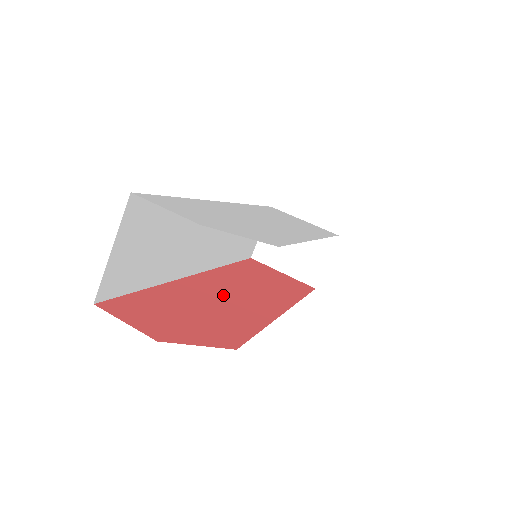
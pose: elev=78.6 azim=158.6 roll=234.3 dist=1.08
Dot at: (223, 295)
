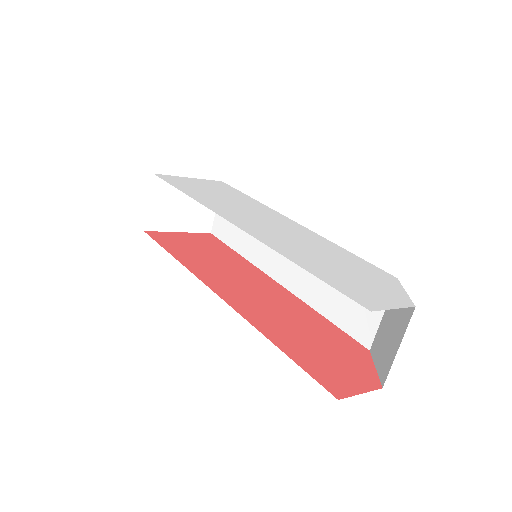
Dot at: (267, 306)
